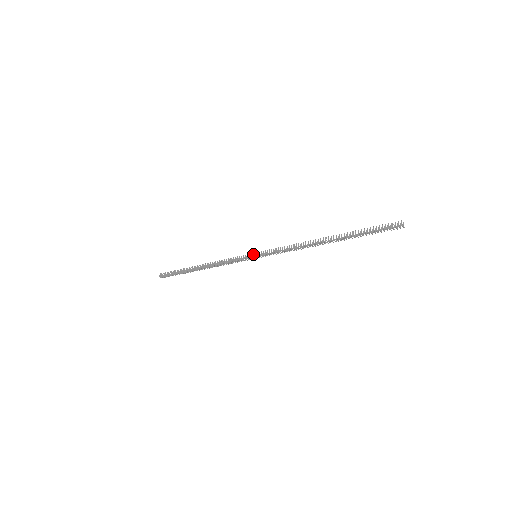
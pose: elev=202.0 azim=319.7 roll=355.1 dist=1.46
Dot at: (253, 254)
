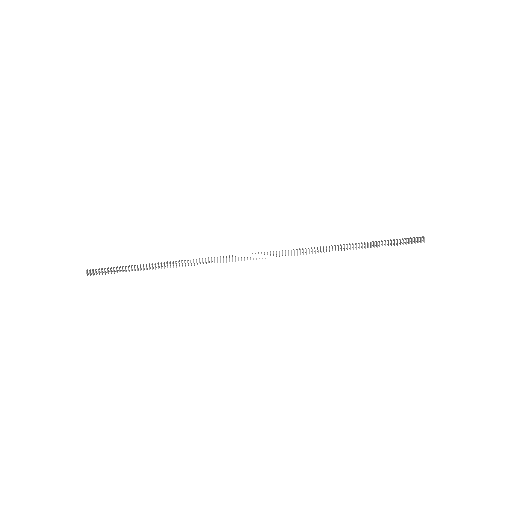
Dot at: occluded
